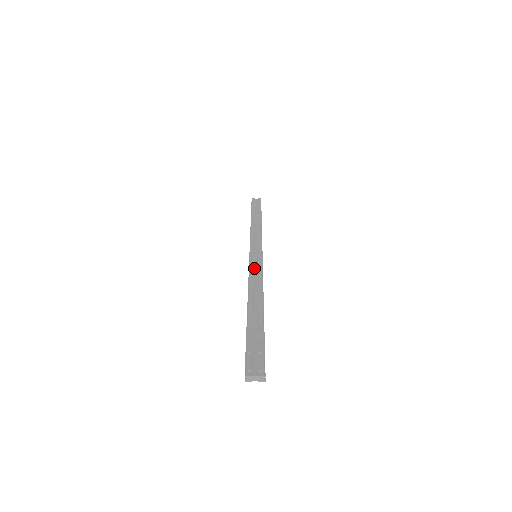
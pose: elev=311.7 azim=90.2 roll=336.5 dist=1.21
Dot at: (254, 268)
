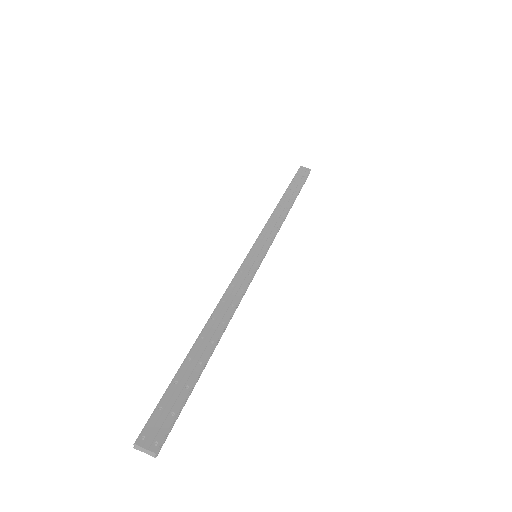
Dot at: (242, 275)
